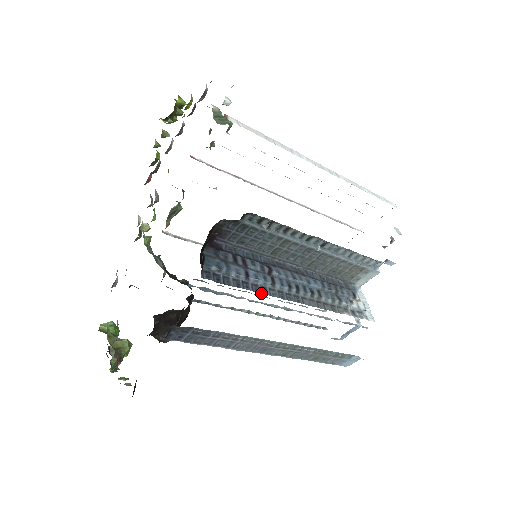
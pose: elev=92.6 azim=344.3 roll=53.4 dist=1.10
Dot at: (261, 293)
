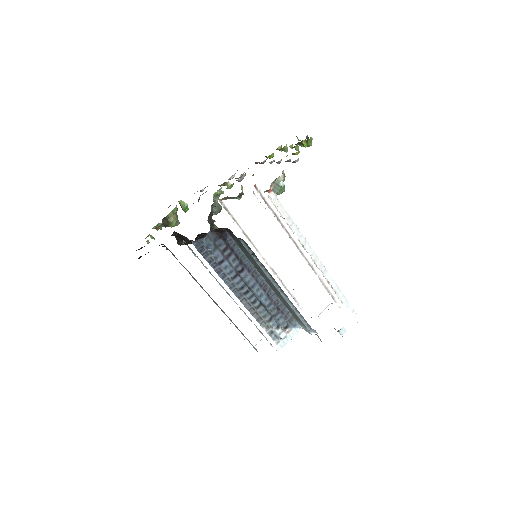
Dot at: (219, 276)
